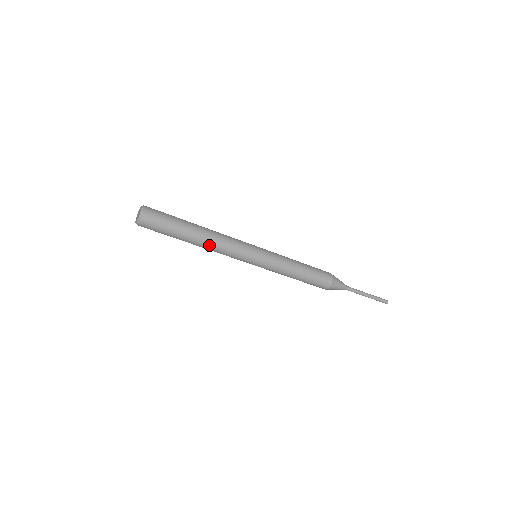
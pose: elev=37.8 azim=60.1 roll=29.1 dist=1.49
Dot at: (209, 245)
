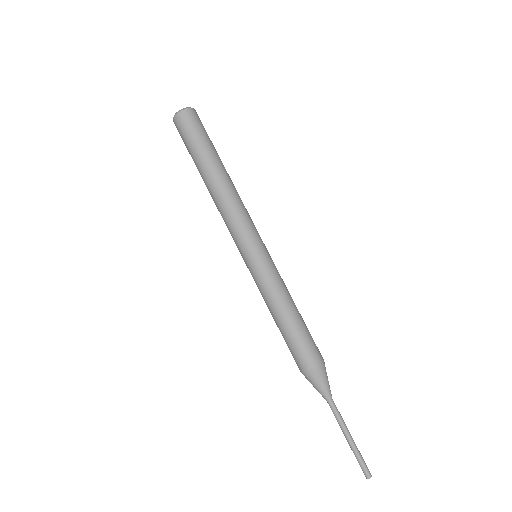
Dot at: (229, 188)
